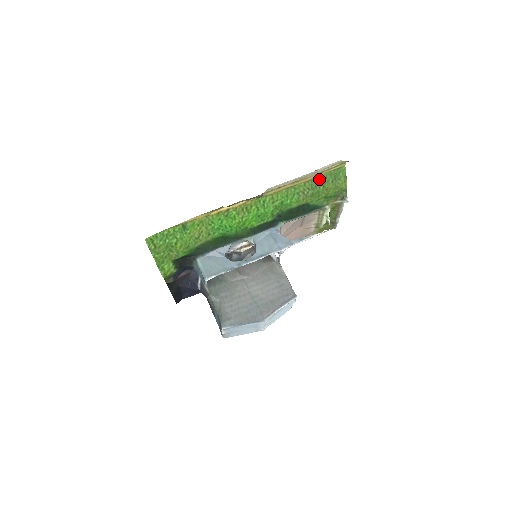
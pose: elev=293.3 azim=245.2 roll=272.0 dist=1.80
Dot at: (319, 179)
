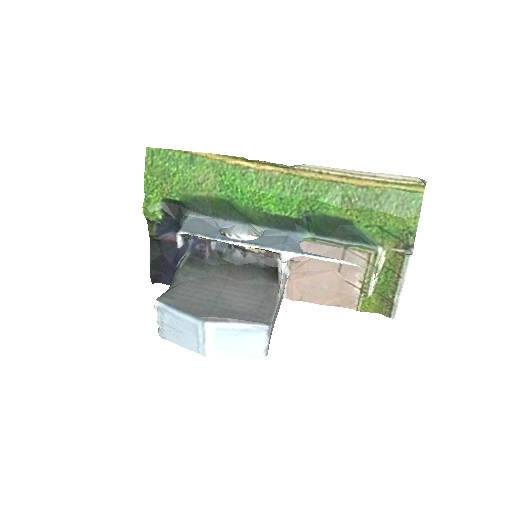
Dot at: (379, 192)
